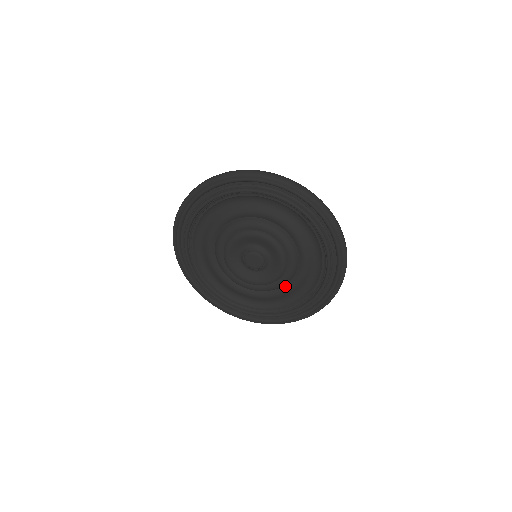
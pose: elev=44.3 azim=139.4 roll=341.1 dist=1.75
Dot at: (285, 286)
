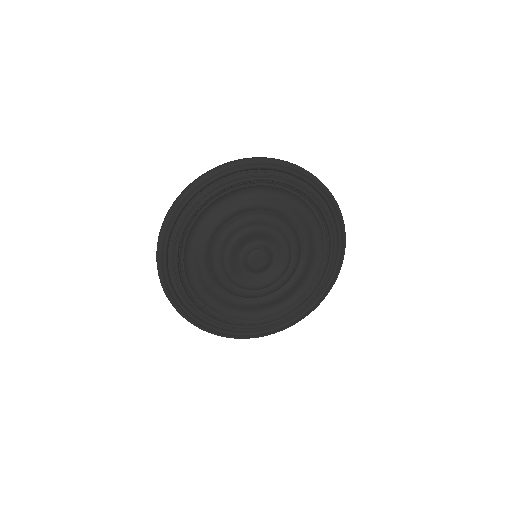
Dot at: (300, 262)
